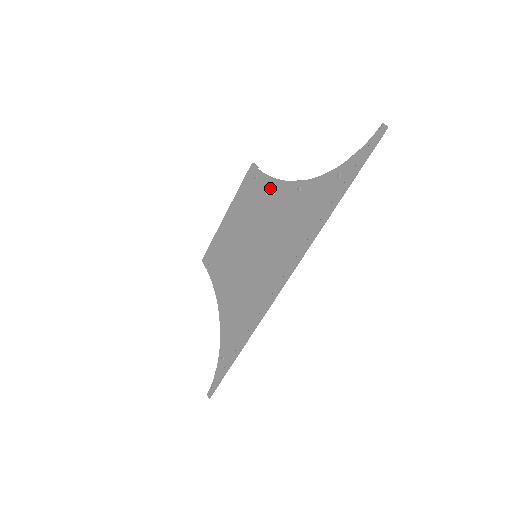
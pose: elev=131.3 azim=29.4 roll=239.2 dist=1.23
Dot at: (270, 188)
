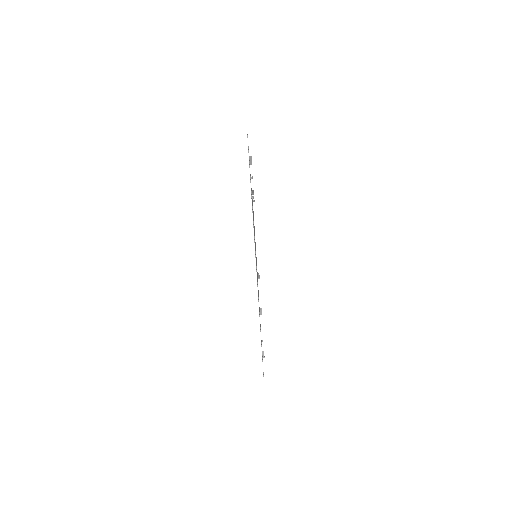
Dot at: occluded
